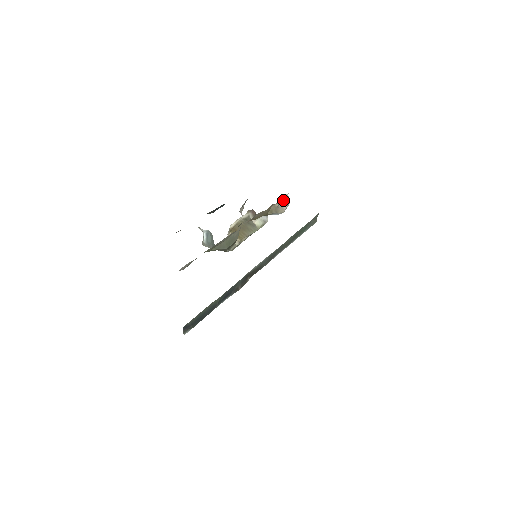
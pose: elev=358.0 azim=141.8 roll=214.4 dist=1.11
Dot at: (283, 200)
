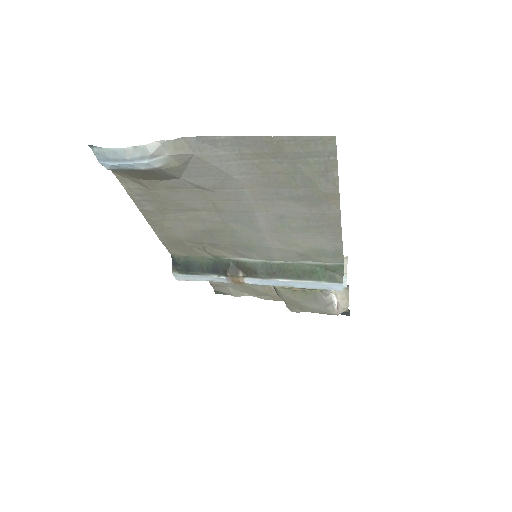
Dot at: occluded
